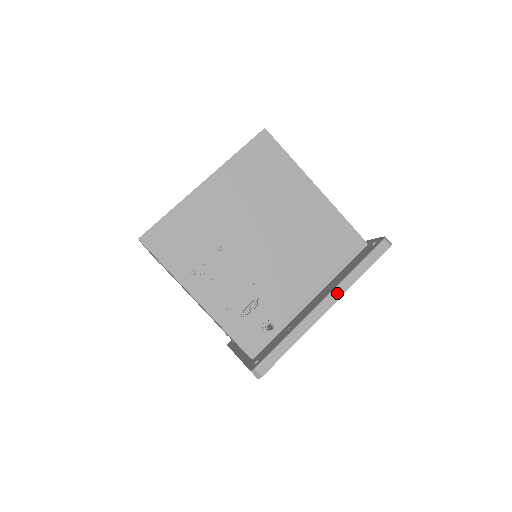
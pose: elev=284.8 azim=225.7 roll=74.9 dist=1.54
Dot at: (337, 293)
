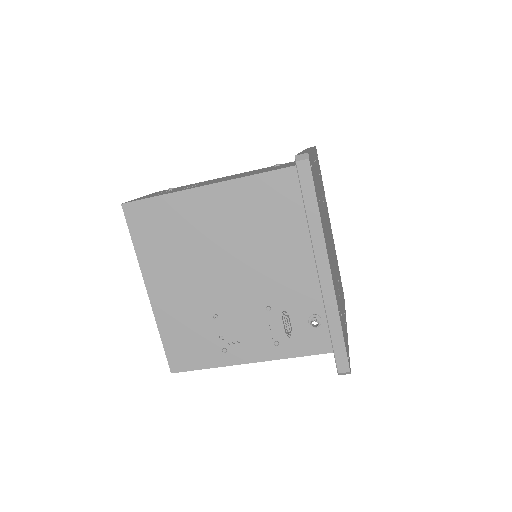
Dot at: (320, 253)
